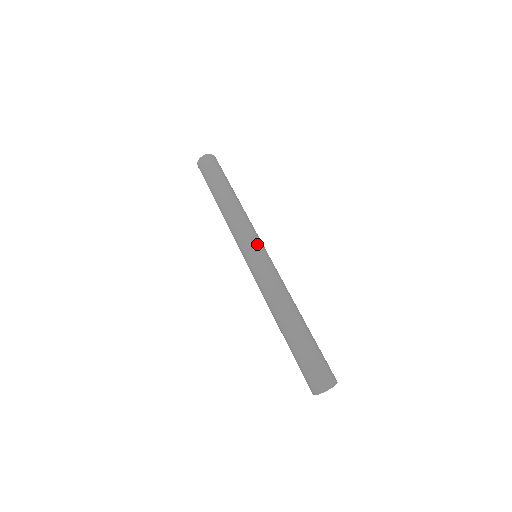
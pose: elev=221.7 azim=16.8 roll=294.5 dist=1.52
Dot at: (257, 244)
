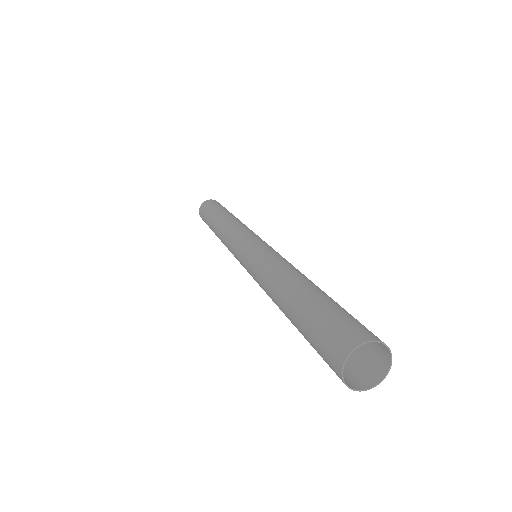
Dot at: (244, 241)
